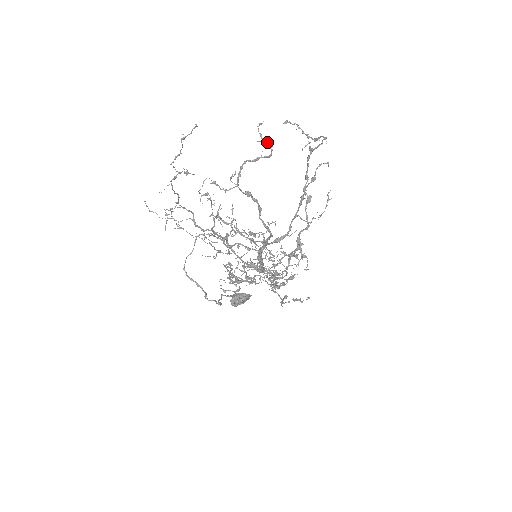
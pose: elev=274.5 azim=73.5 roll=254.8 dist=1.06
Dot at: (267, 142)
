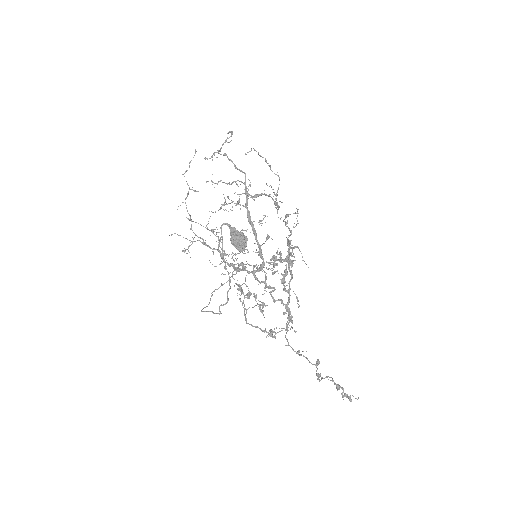
Dot at: (229, 131)
